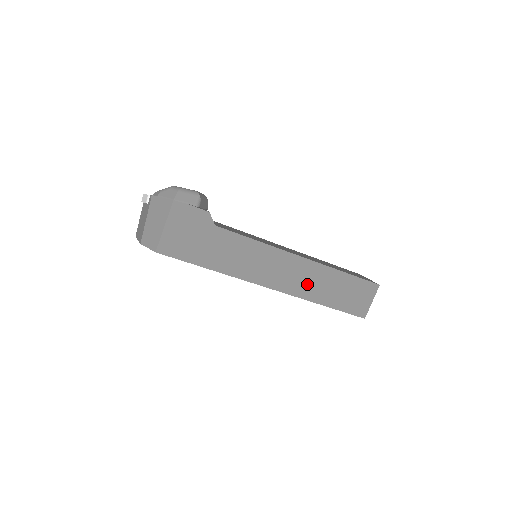
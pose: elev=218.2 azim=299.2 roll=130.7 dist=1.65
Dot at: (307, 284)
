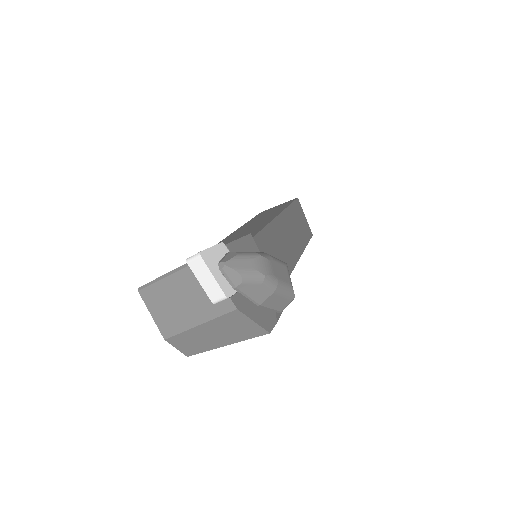
Dot at: occluded
